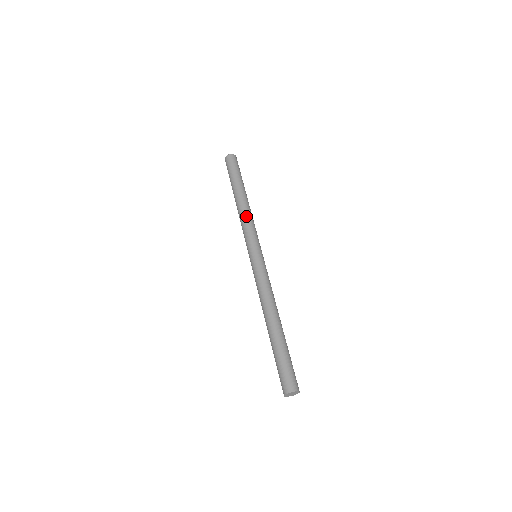
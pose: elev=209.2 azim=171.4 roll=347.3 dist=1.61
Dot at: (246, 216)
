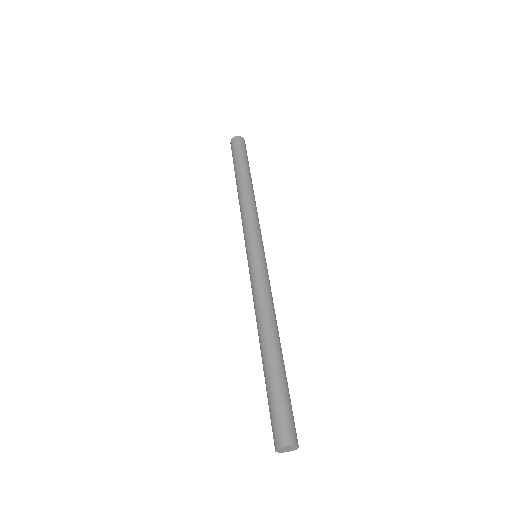
Dot at: (242, 209)
